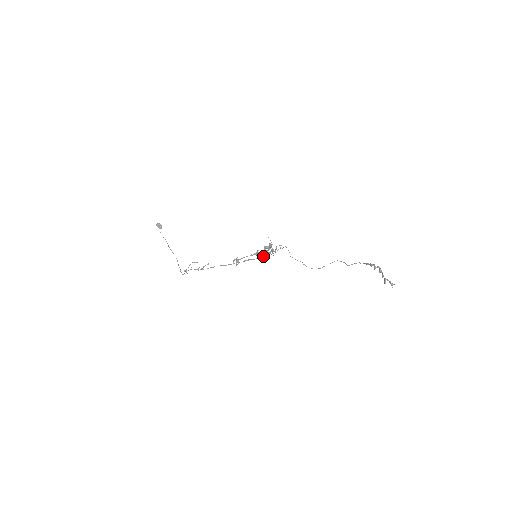
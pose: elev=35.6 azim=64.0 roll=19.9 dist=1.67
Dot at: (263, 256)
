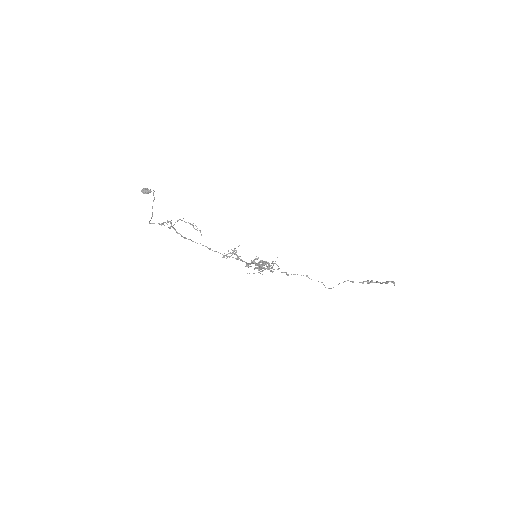
Dot at: (260, 264)
